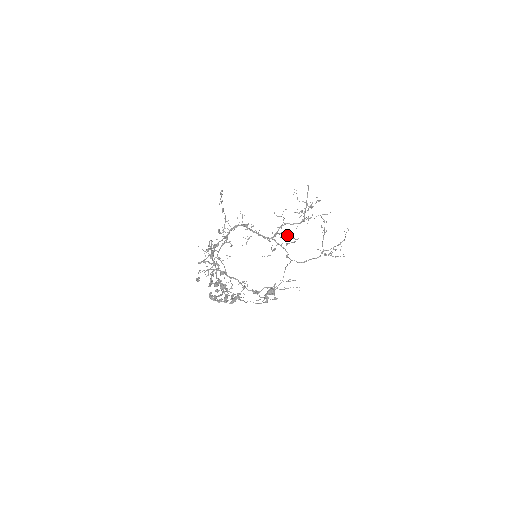
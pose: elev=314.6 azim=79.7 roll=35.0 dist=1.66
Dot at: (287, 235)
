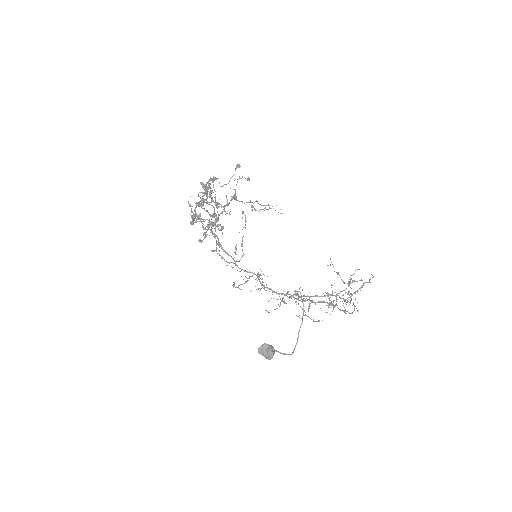
Dot at: (309, 317)
